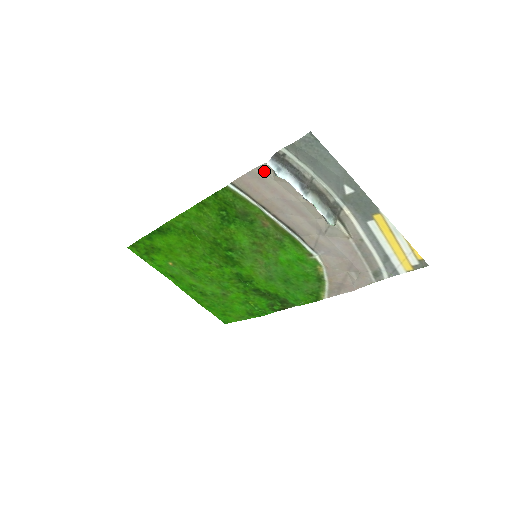
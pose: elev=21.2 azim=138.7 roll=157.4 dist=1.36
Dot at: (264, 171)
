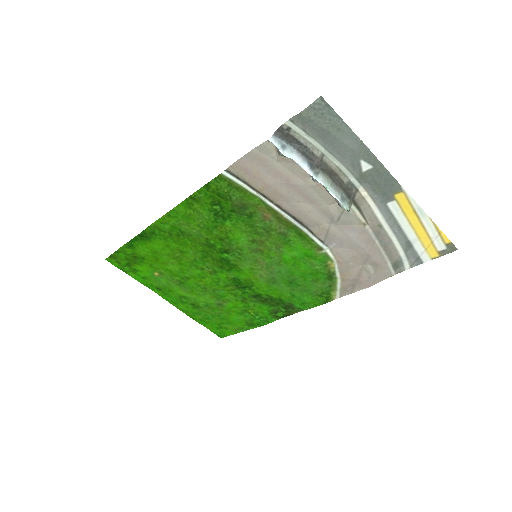
Dot at: (265, 151)
